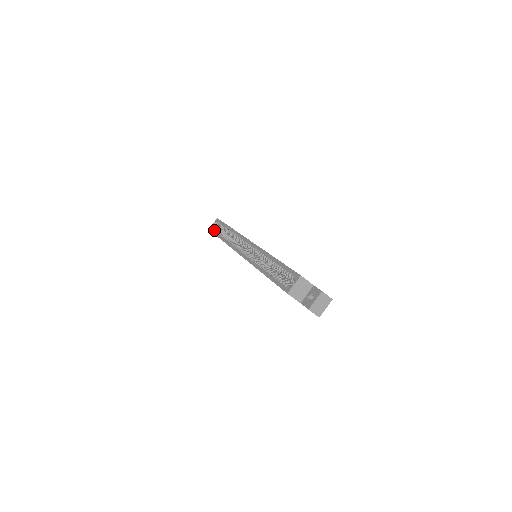
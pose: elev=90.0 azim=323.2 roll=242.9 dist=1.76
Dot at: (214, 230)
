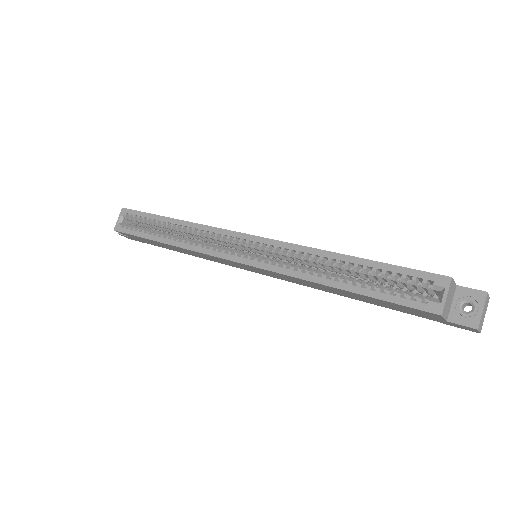
Dot at: (130, 229)
